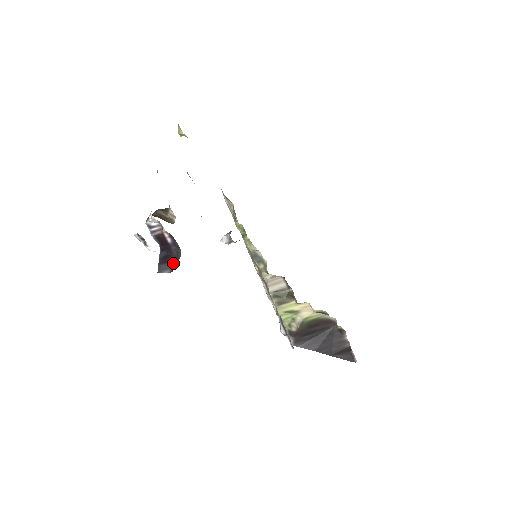
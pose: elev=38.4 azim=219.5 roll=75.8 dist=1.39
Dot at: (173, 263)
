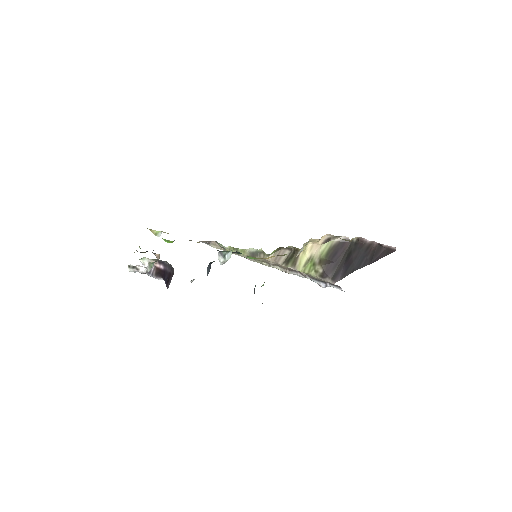
Dot at: (171, 275)
